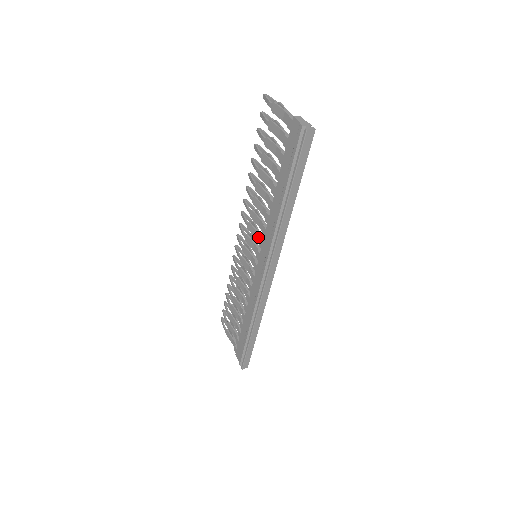
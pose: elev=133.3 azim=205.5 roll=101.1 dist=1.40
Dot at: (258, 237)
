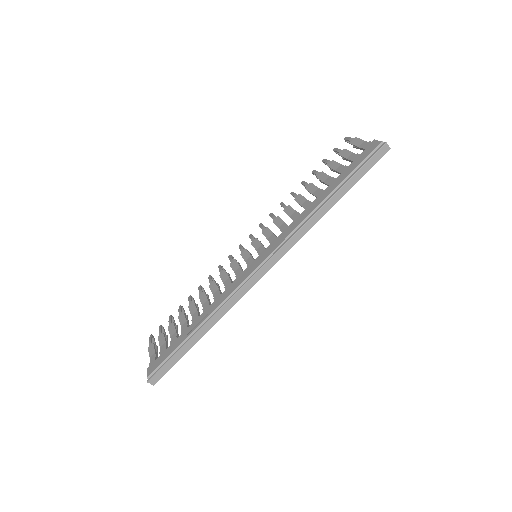
Dot at: (272, 237)
